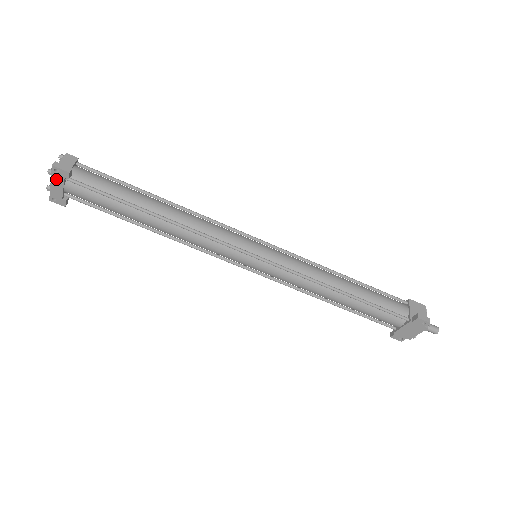
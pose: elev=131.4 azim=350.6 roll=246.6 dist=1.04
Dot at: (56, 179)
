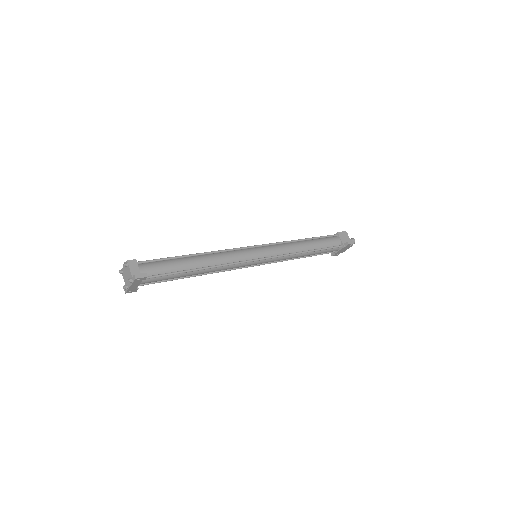
Dot at: (135, 283)
